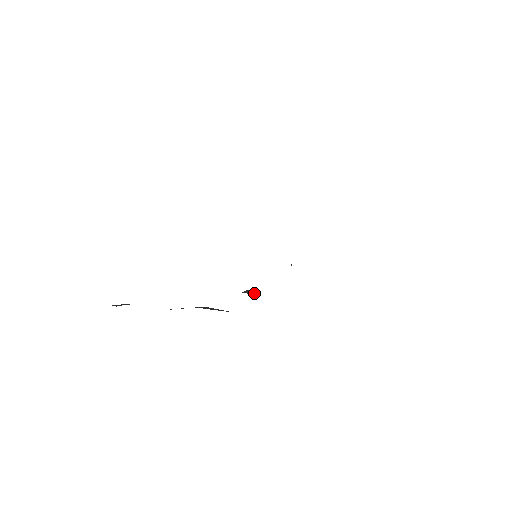
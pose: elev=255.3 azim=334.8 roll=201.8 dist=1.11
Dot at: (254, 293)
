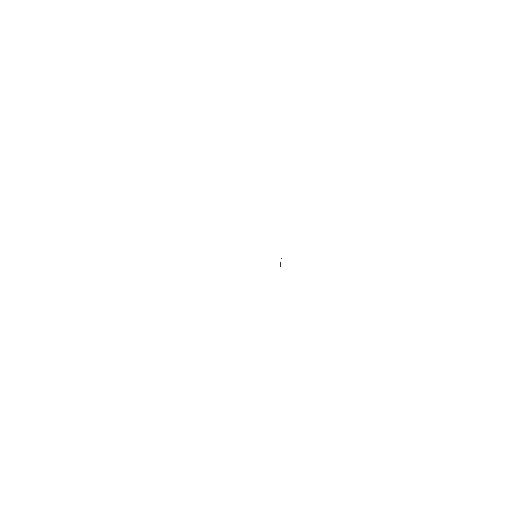
Dot at: occluded
